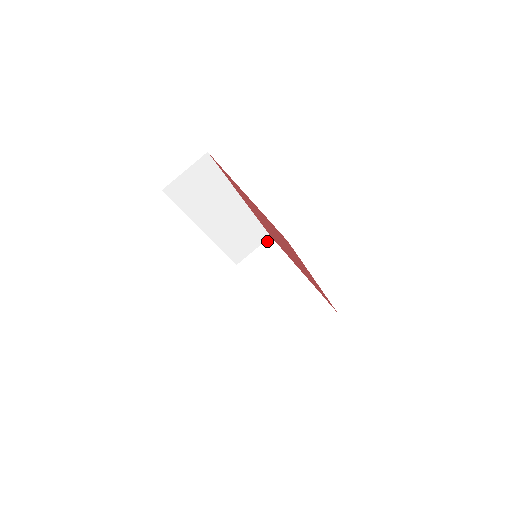
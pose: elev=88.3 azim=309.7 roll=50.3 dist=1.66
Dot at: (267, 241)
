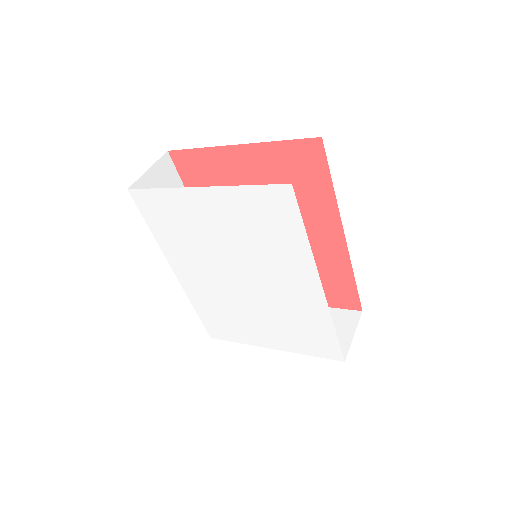
Dot at: occluded
